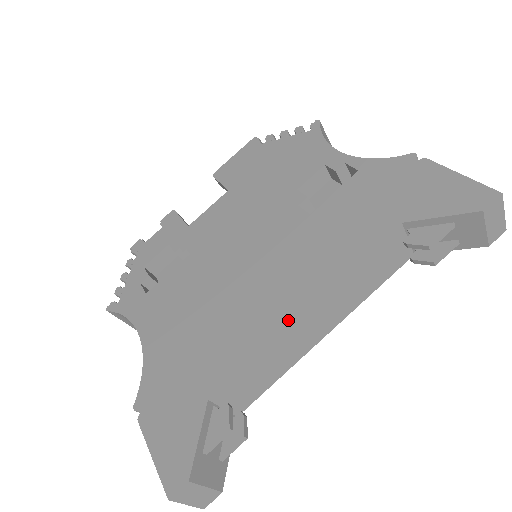
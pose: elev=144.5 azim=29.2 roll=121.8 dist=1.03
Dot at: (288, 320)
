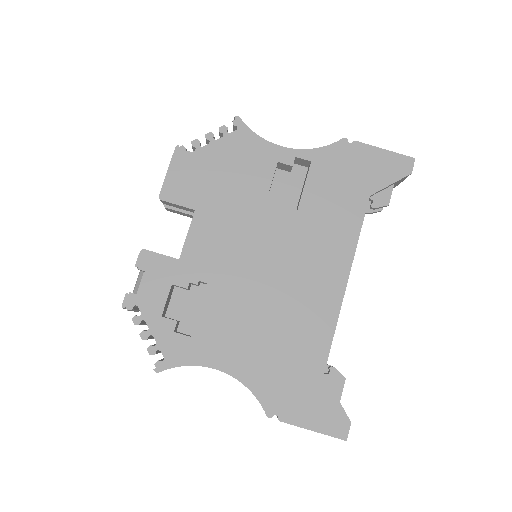
Dot at: (340, 294)
